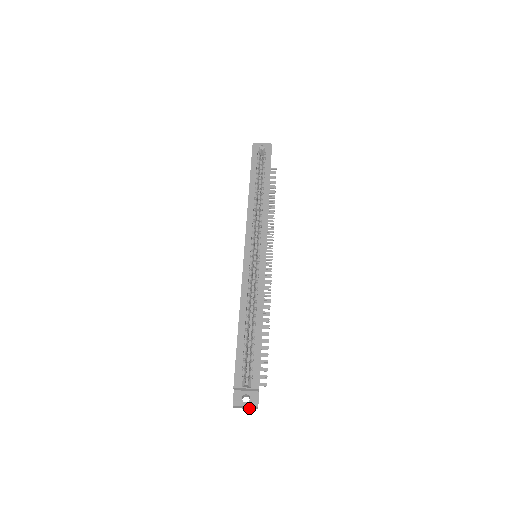
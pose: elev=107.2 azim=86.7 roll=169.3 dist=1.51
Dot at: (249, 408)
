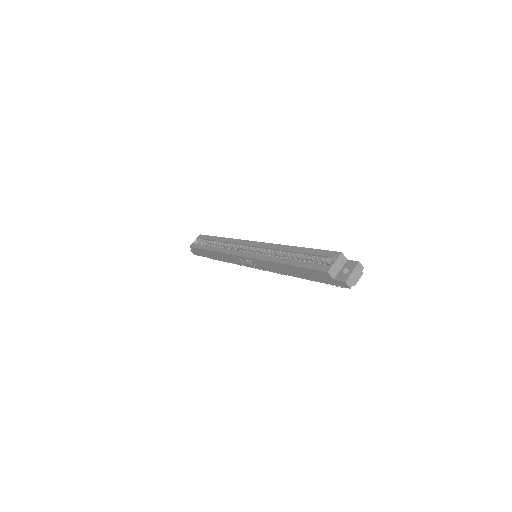
Dot at: (359, 275)
